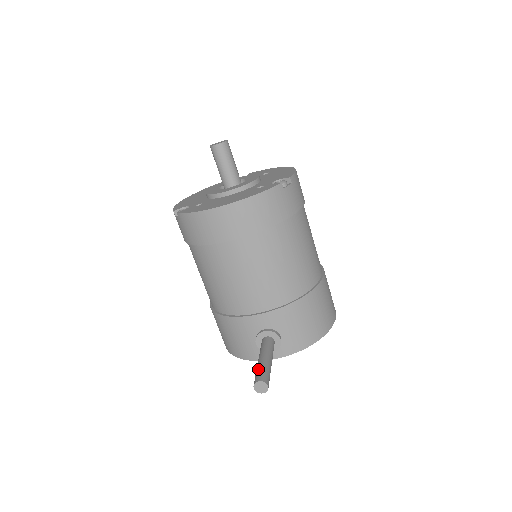
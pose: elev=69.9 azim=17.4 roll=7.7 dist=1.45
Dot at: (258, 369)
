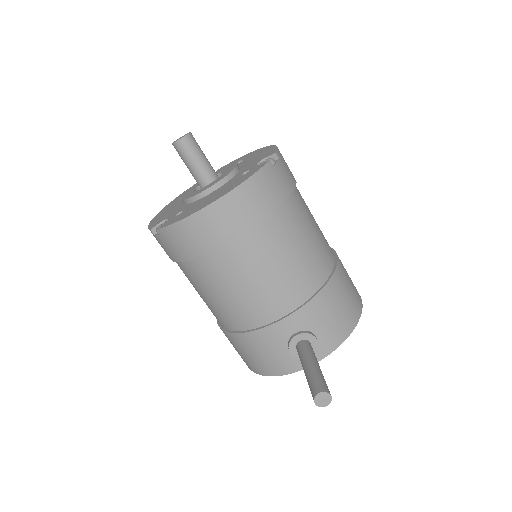
Dot at: (310, 380)
